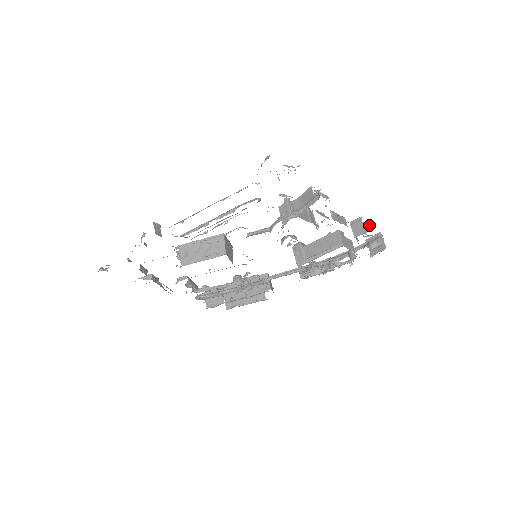
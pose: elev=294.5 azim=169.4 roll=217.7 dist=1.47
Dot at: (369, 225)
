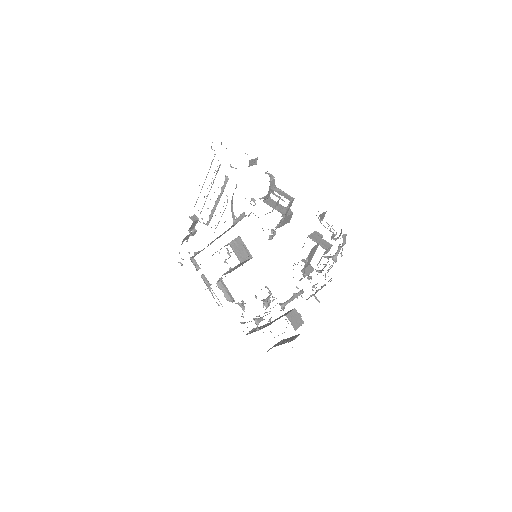
Dot at: occluded
